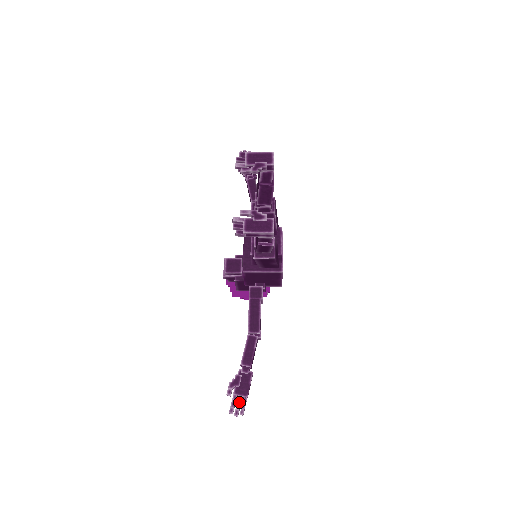
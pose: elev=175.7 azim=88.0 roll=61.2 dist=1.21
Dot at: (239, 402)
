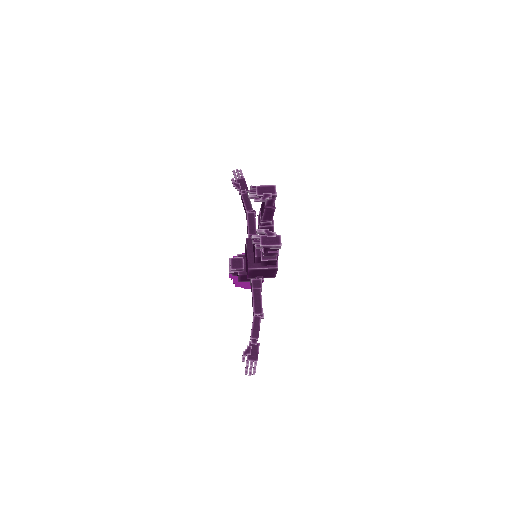
Dot at: (251, 365)
